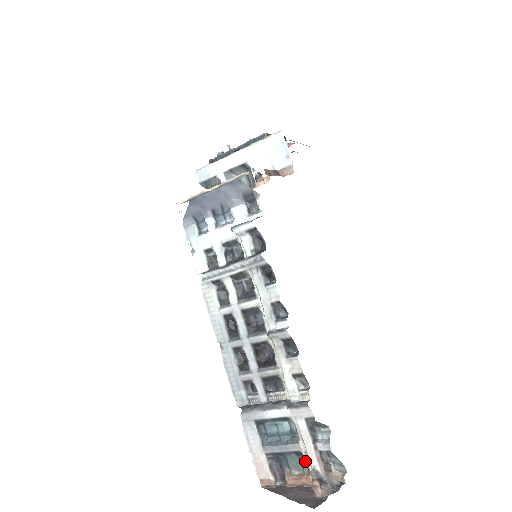
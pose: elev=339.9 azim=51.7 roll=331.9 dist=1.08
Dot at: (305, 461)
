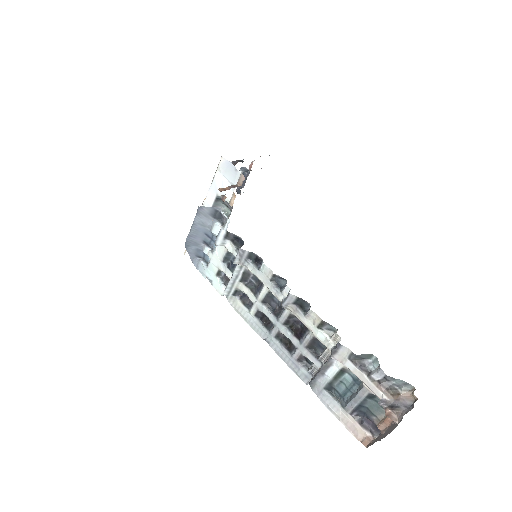
Dot at: occluded
